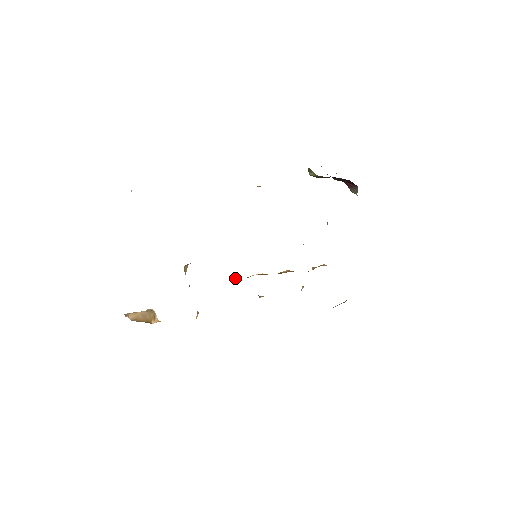
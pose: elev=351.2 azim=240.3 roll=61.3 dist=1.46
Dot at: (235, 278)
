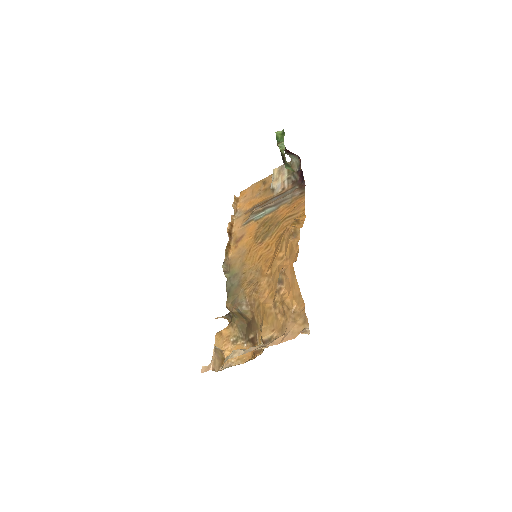
Dot at: (226, 269)
